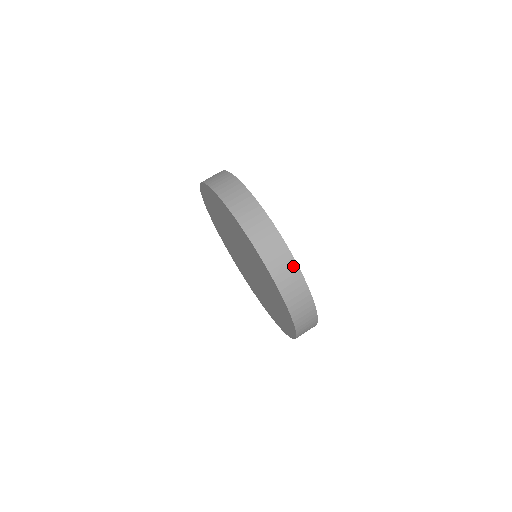
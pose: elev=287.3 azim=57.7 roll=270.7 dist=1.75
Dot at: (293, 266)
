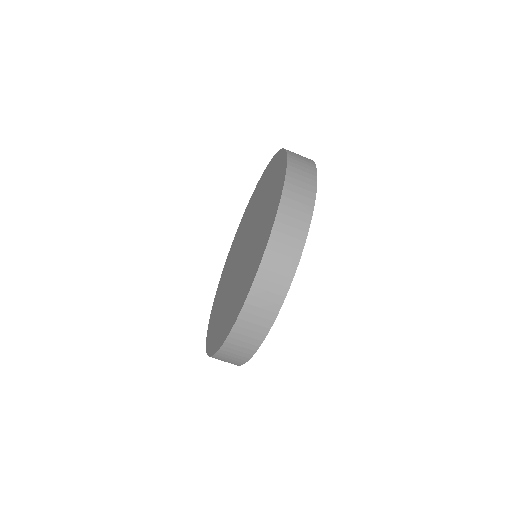
Dot at: occluded
